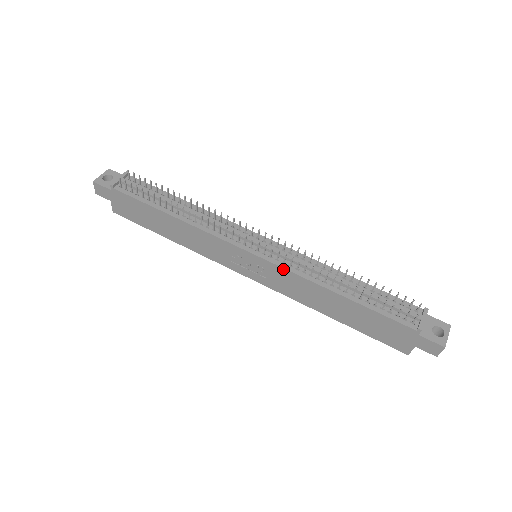
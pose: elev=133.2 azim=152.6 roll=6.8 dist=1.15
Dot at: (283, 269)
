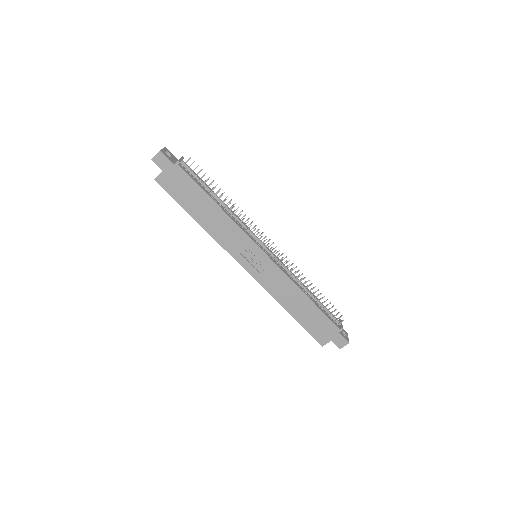
Dot at: (280, 270)
